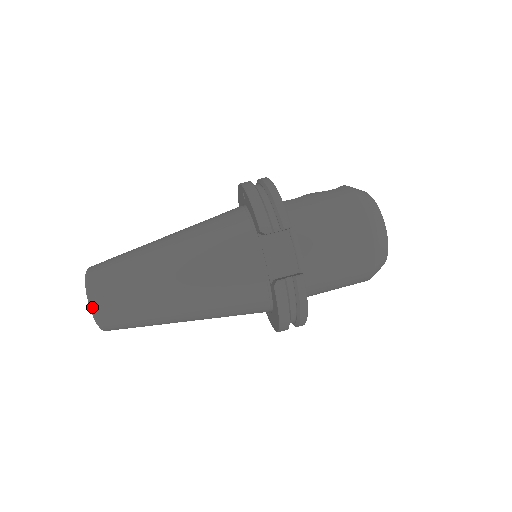
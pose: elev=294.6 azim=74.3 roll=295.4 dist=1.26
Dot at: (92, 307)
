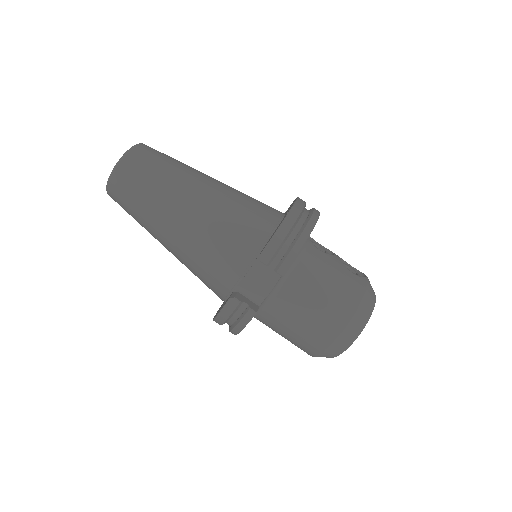
Dot at: (112, 176)
